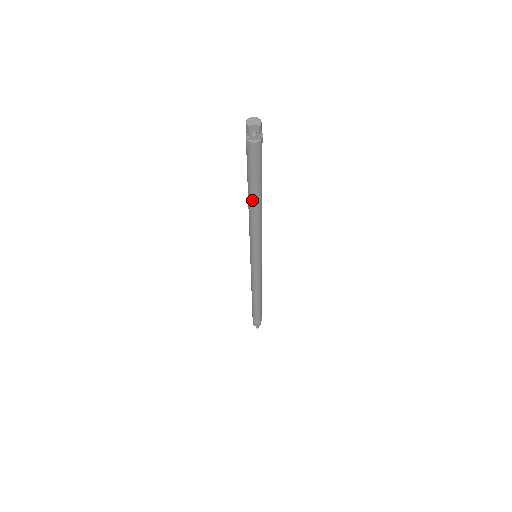
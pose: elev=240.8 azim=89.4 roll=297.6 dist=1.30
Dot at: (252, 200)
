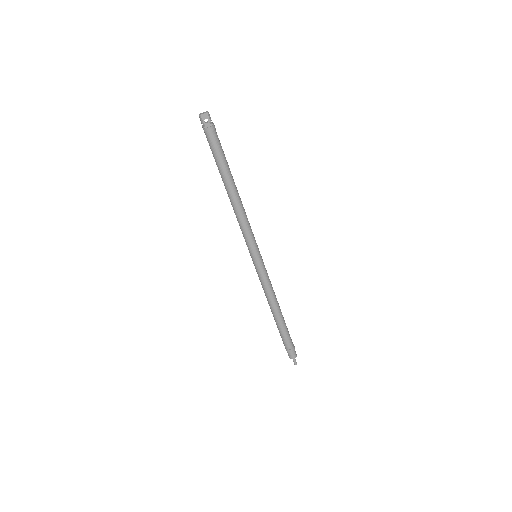
Dot at: (228, 186)
